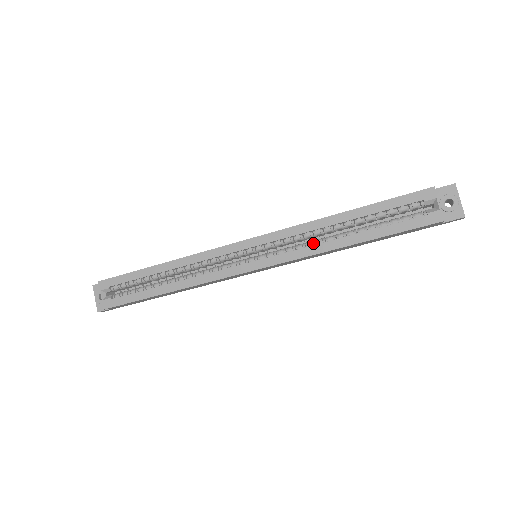
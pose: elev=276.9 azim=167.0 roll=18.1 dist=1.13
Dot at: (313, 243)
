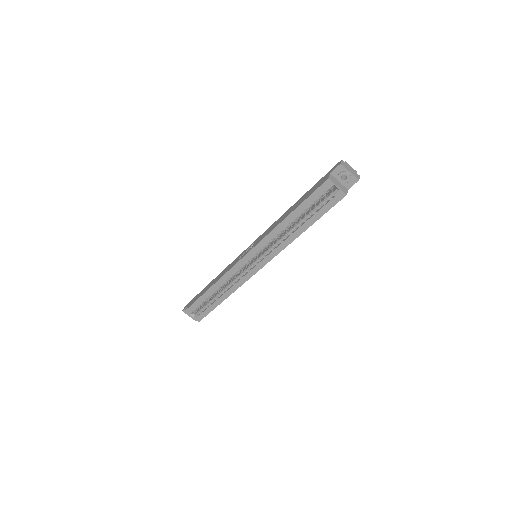
Dot at: (282, 240)
